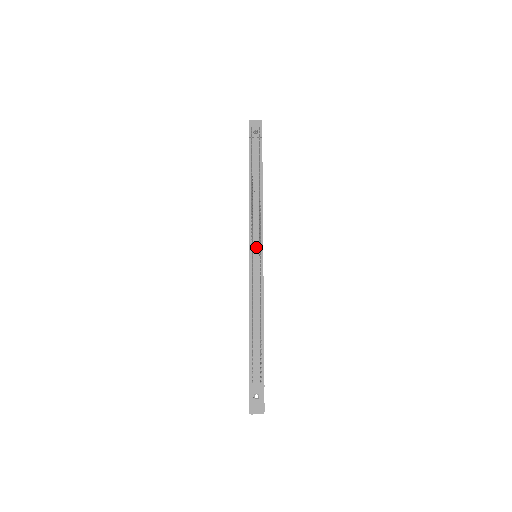
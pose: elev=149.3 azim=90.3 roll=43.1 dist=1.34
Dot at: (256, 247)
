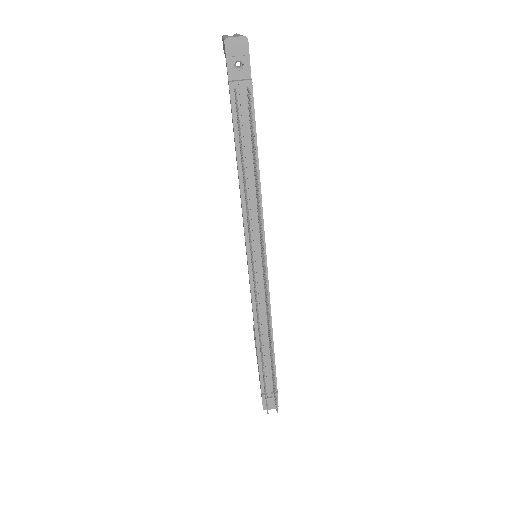
Dot at: (257, 262)
